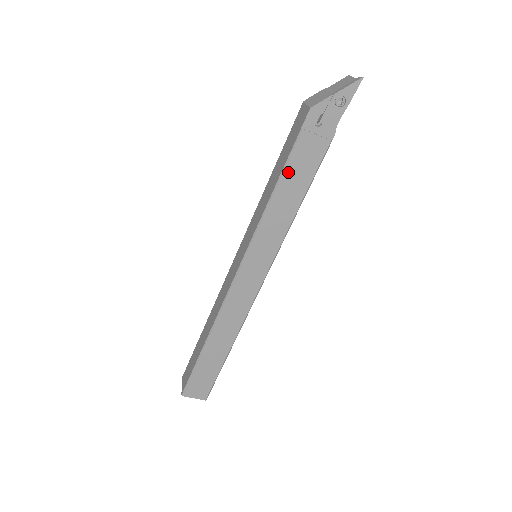
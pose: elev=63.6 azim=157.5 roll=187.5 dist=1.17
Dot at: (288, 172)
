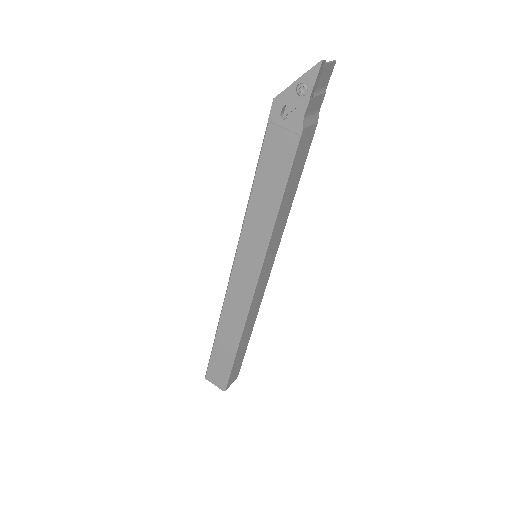
Dot at: (262, 168)
